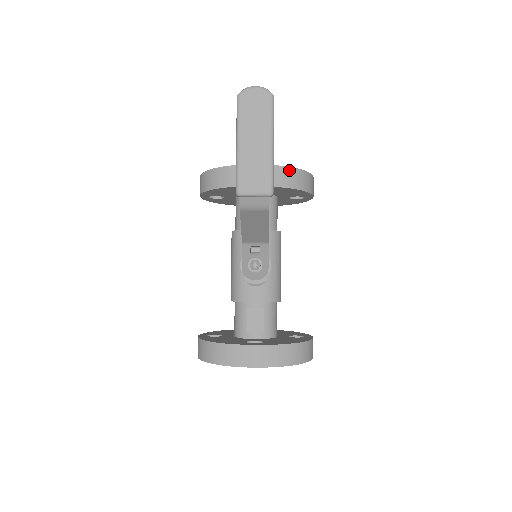
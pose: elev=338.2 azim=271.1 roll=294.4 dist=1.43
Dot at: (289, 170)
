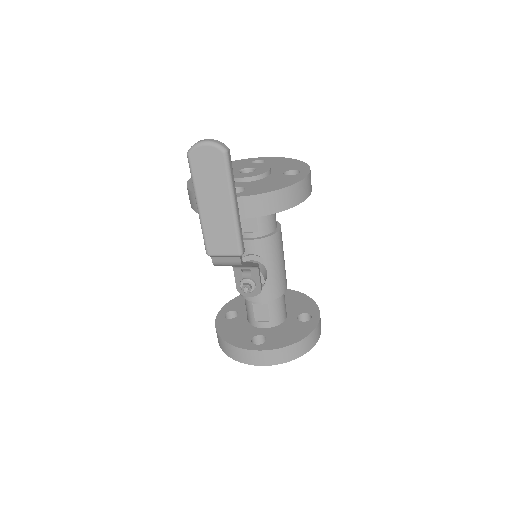
Dot at: (270, 195)
